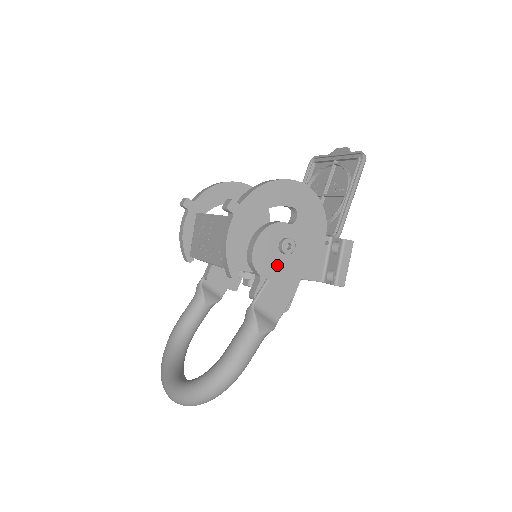
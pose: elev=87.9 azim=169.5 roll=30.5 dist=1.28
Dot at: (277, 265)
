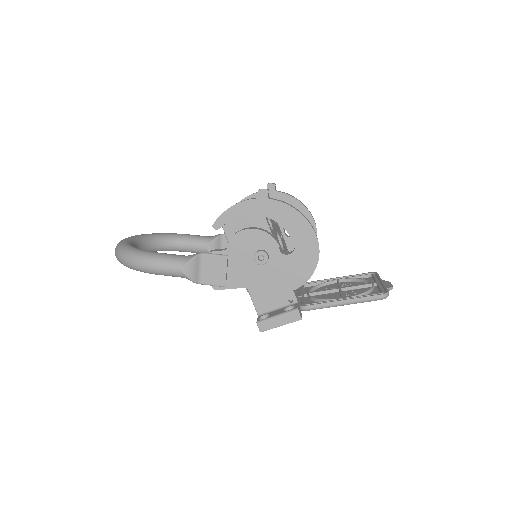
Dot at: (243, 259)
